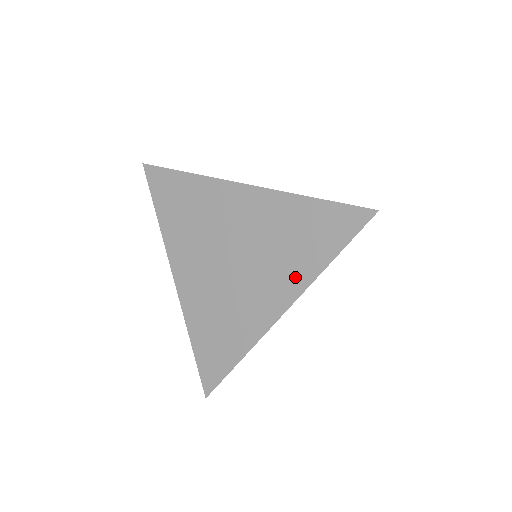
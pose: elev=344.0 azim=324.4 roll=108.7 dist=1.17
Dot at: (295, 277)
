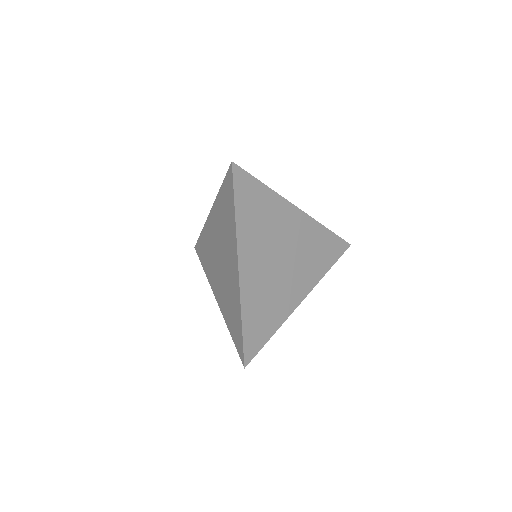
Dot at: (232, 239)
